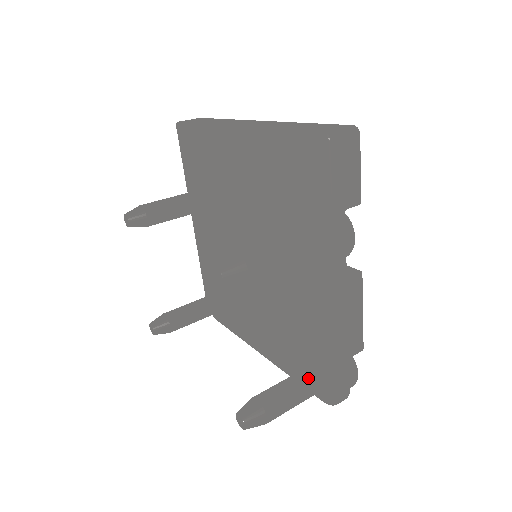
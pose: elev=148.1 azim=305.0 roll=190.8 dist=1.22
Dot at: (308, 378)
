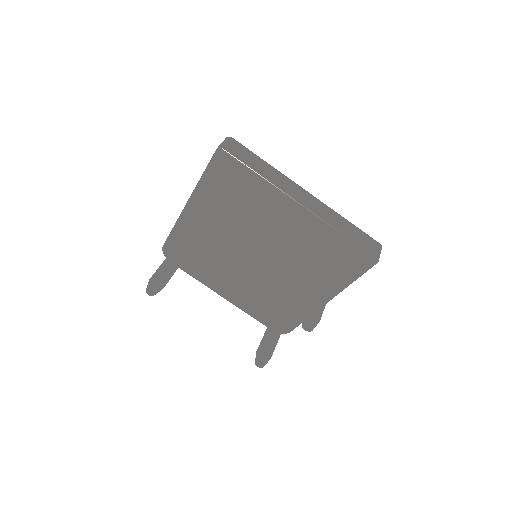
Dot at: (281, 329)
